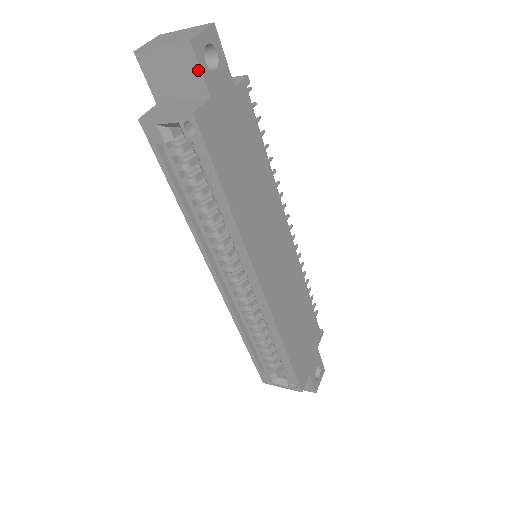
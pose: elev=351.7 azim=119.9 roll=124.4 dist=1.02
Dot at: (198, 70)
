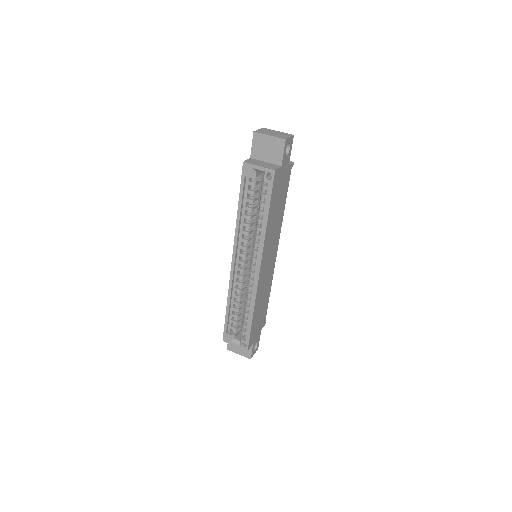
Dot at: (282, 153)
